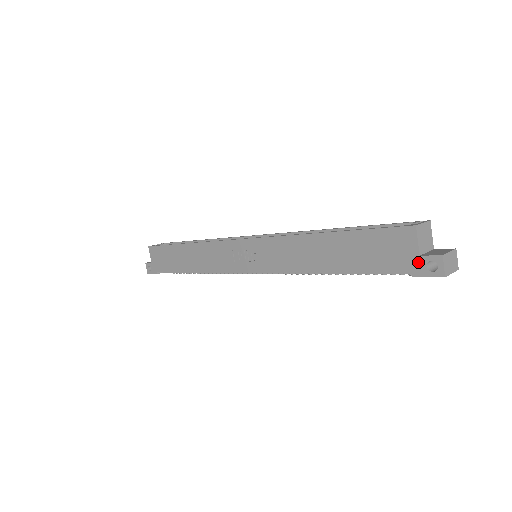
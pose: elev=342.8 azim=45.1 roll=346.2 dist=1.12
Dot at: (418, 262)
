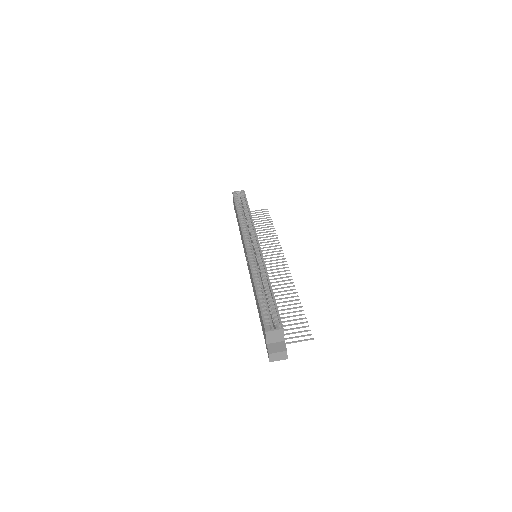
Dot at: (266, 345)
